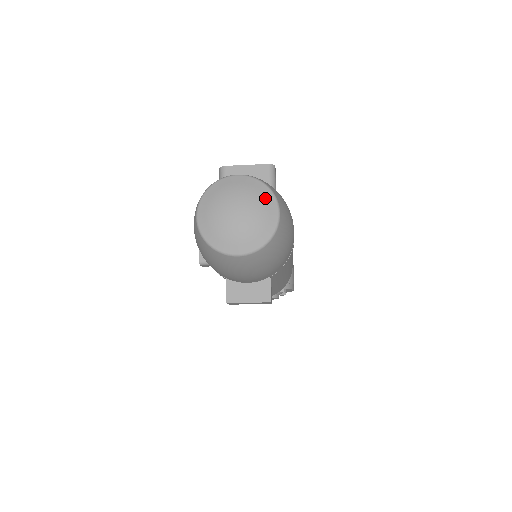
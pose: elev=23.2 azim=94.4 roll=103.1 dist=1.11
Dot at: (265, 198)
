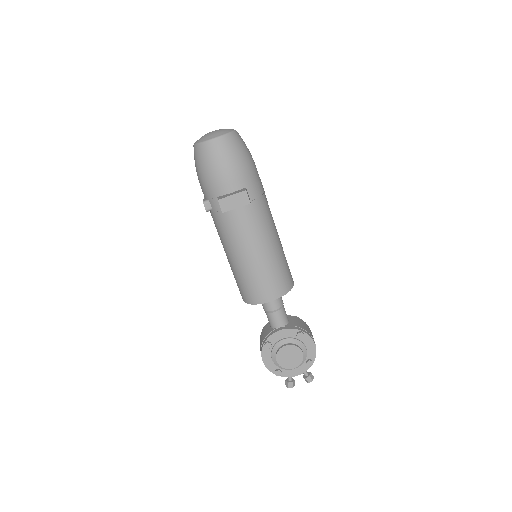
Dot at: occluded
